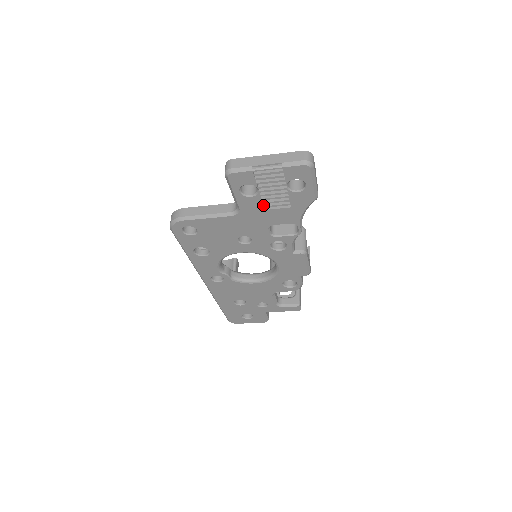
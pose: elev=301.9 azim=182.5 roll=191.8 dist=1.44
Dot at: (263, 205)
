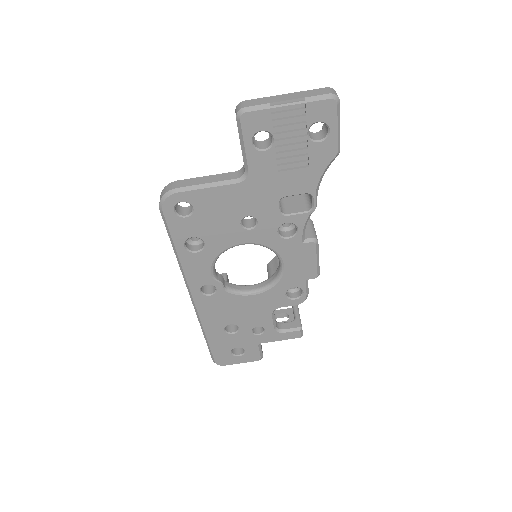
Dot at: (276, 165)
